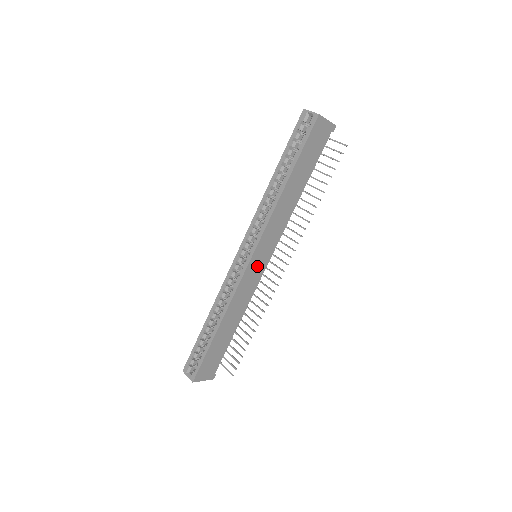
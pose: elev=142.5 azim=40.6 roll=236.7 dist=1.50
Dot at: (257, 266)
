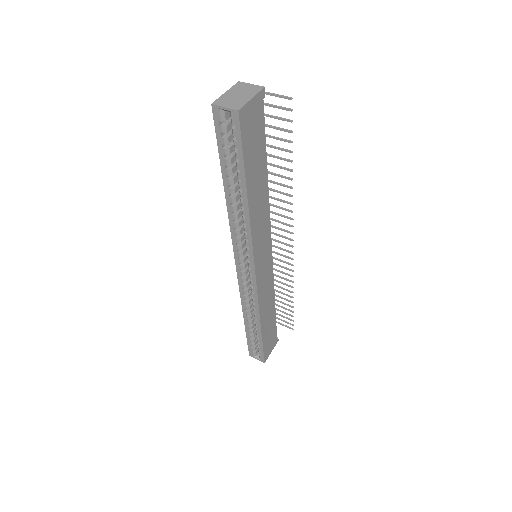
Dot at: (264, 268)
